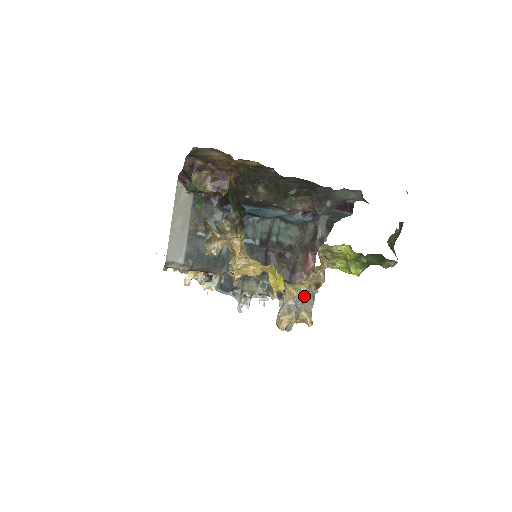
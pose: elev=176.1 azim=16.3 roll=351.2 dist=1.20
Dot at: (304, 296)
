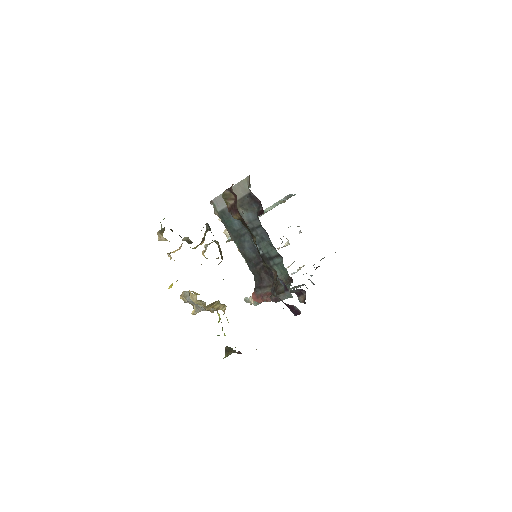
Dot at: occluded
